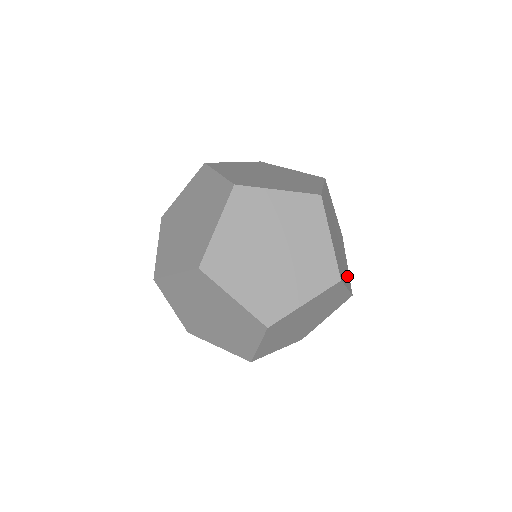
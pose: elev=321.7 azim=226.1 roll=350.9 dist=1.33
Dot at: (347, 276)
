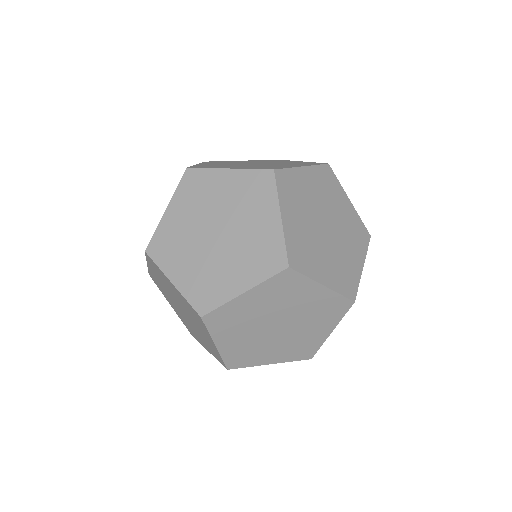
Dot at: occluded
